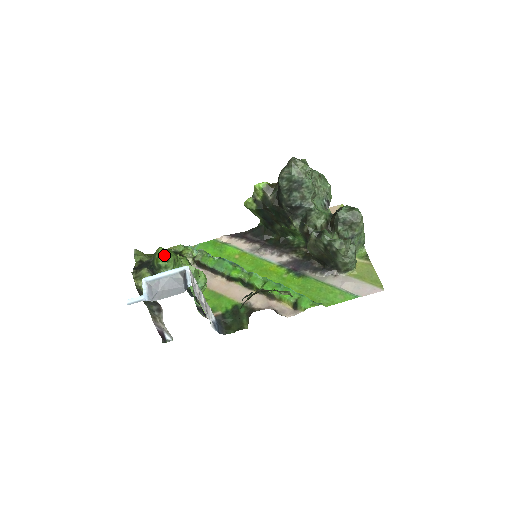
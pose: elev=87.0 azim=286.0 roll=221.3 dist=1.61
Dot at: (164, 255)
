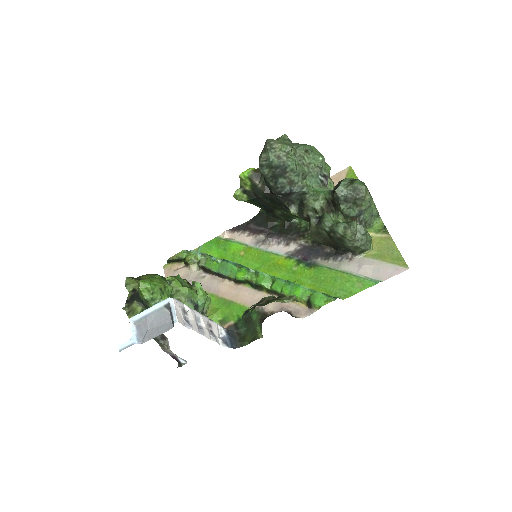
Dot at: (146, 288)
